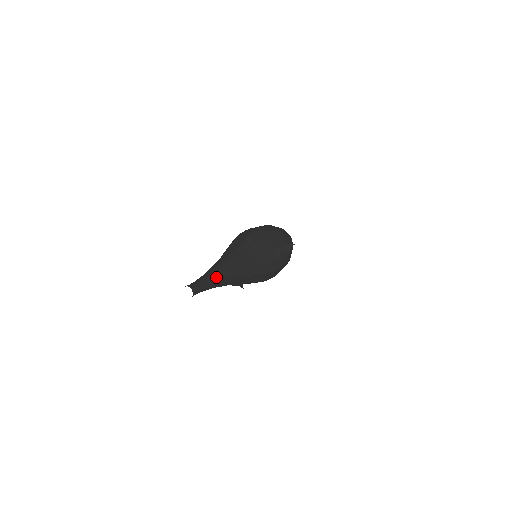
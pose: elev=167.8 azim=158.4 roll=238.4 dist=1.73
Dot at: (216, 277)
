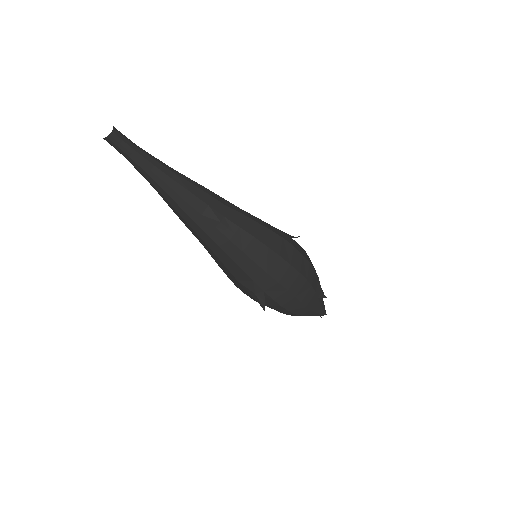
Dot at: (161, 162)
